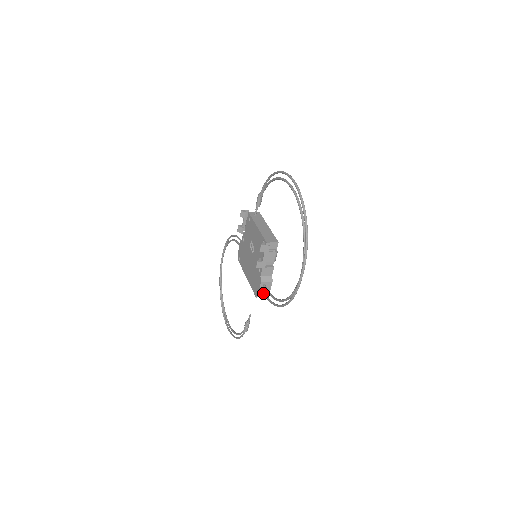
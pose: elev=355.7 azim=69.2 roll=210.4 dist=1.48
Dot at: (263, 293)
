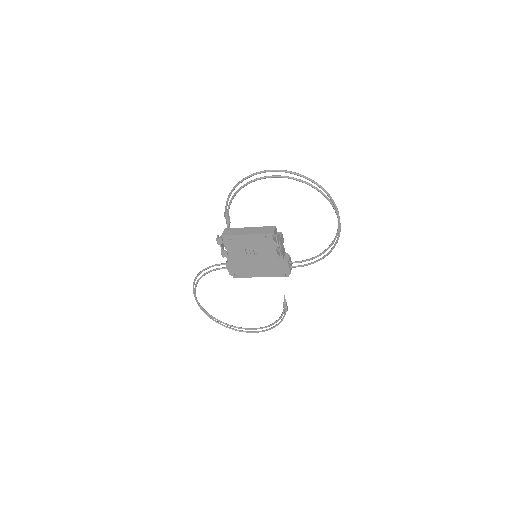
Dot at: (291, 269)
